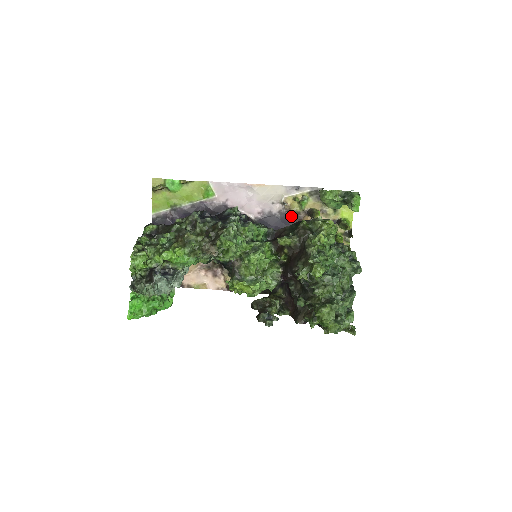
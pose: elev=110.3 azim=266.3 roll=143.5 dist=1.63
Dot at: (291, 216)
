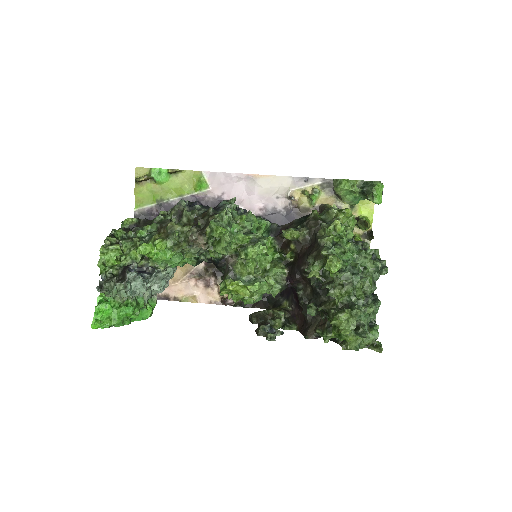
Dot at: (299, 213)
